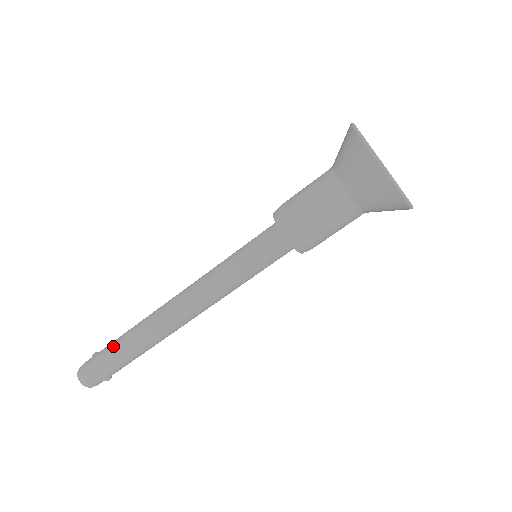
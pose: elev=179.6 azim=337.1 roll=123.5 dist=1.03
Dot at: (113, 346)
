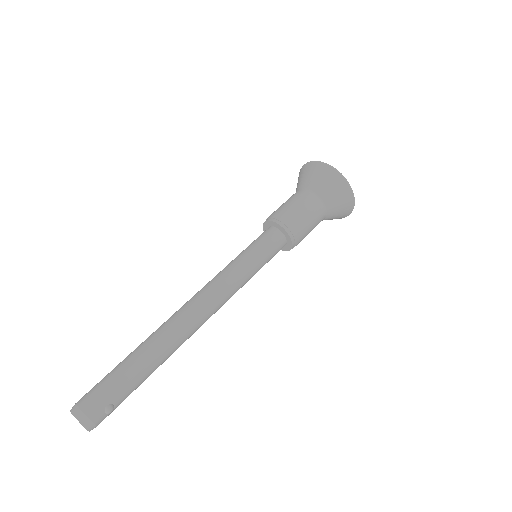
Dot at: (122, 361)
